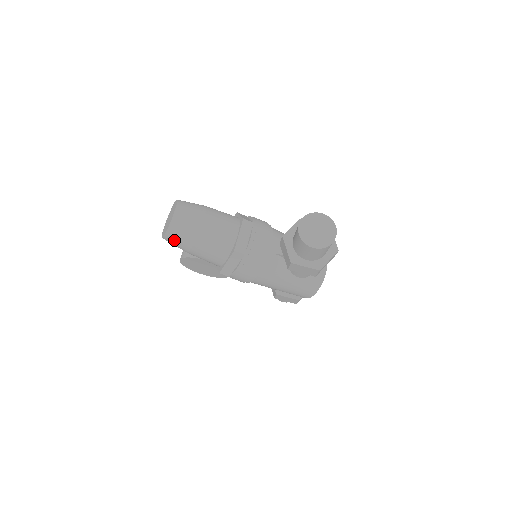
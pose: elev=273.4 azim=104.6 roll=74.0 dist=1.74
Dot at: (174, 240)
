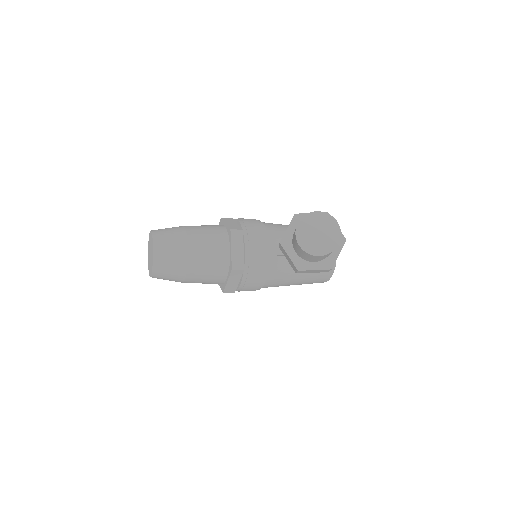
Dot at: (163, 277)
